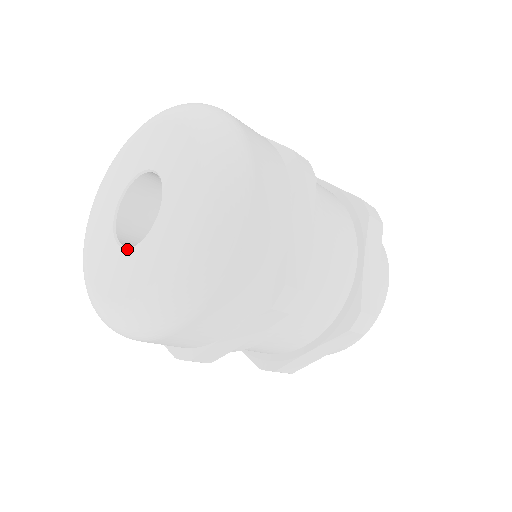
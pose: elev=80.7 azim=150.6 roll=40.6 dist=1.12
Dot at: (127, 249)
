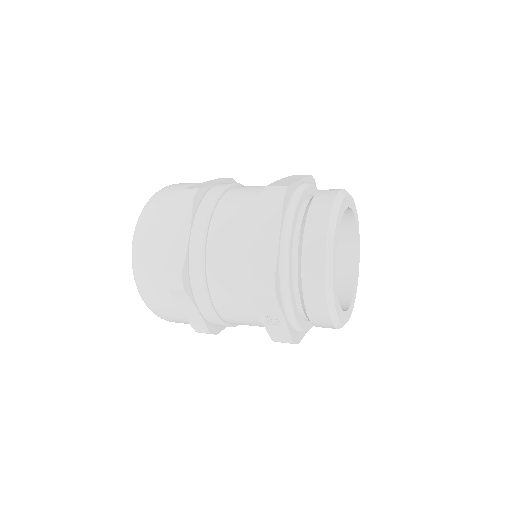
Dot at: occluded
